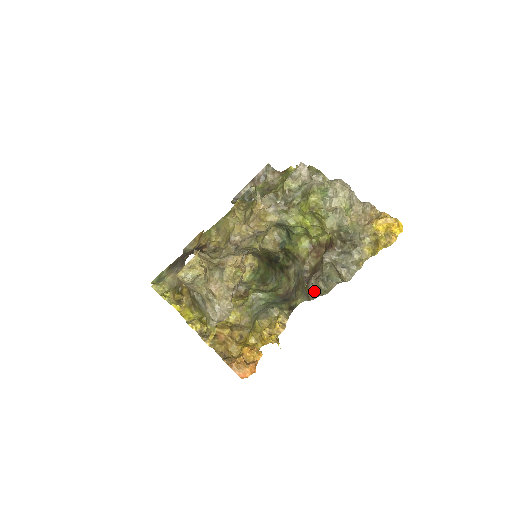
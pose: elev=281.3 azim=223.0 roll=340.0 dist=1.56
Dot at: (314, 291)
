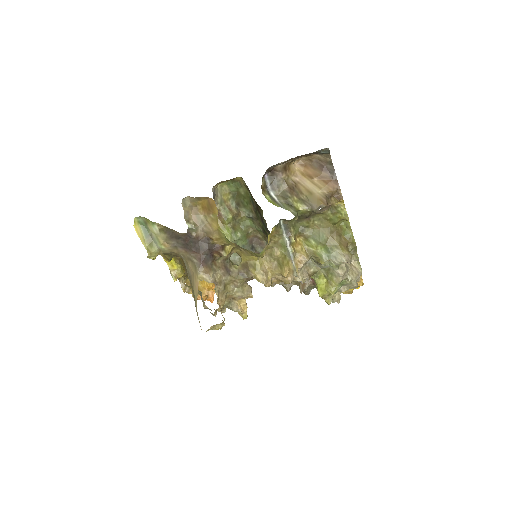
Dot at: occluded
